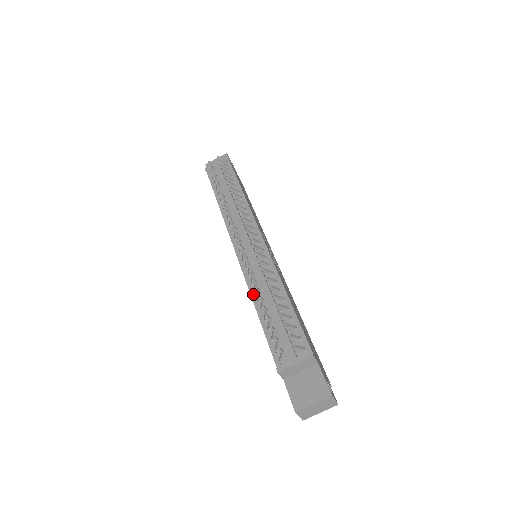
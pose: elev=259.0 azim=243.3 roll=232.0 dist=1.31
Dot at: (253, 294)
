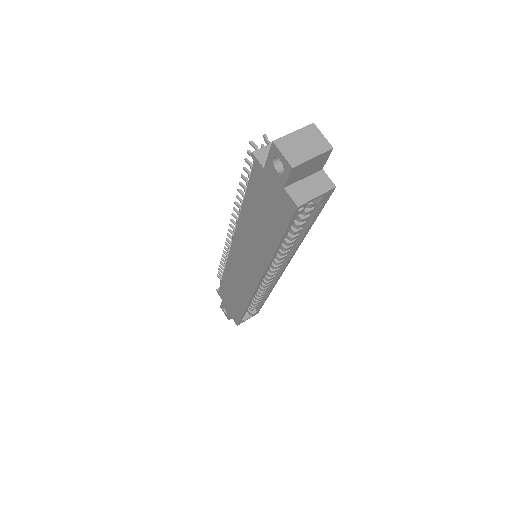
Dot at: occluded
